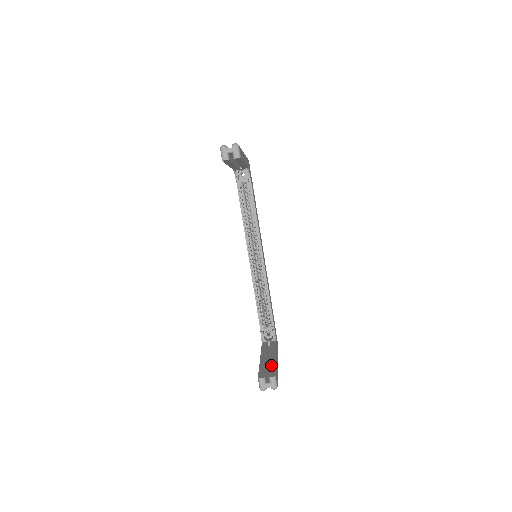
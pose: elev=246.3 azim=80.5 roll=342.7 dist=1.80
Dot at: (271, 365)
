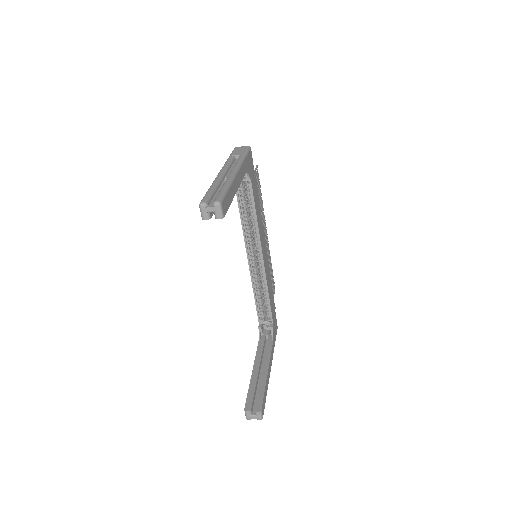
Dot at: (260, 388)
